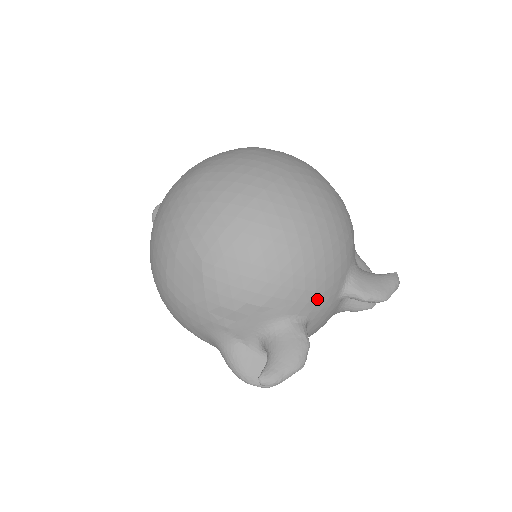
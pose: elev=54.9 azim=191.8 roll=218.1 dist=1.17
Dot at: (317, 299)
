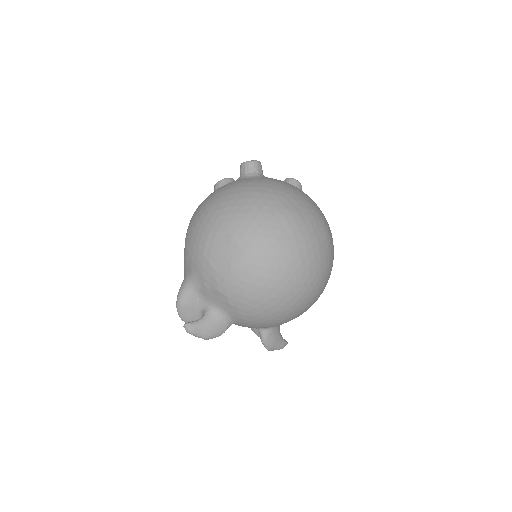
Dot at: (250, 325)
